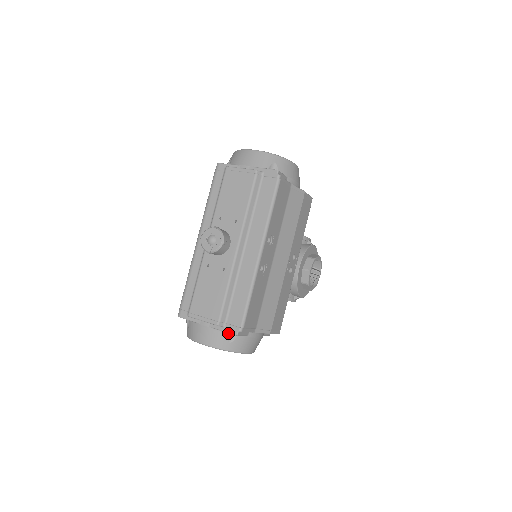
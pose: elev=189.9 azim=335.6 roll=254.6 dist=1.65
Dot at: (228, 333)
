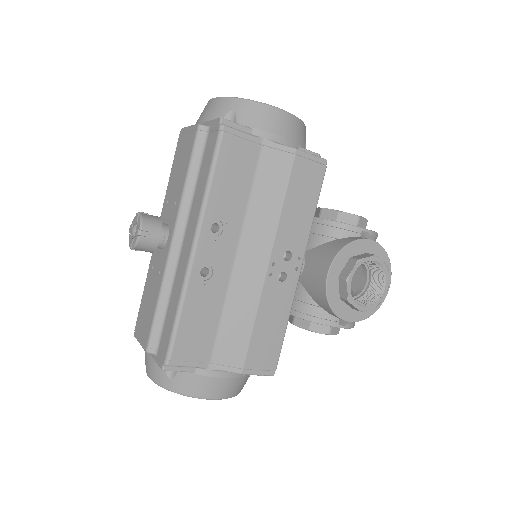
Dot at: occluded
